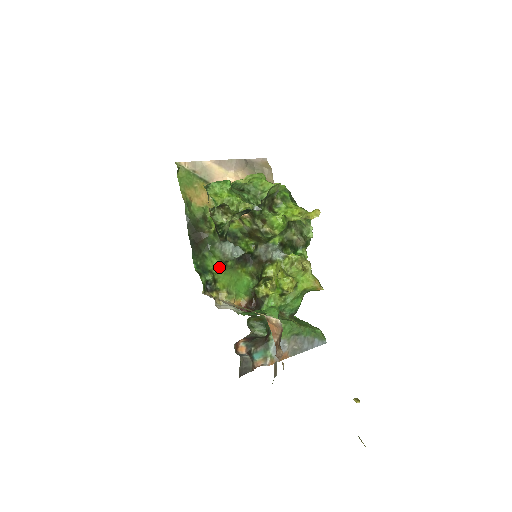
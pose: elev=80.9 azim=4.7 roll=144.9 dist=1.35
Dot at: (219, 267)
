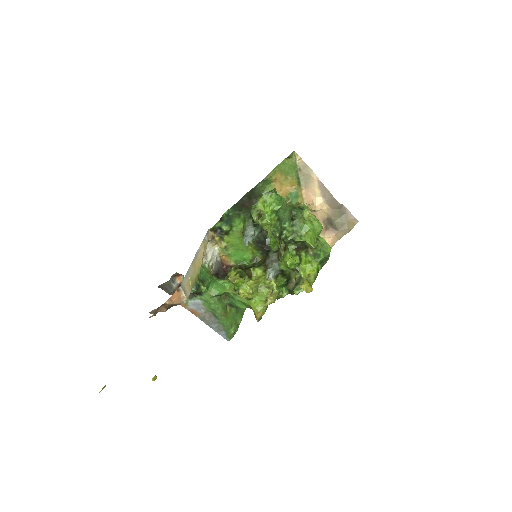
Dot at: (240, 231)
